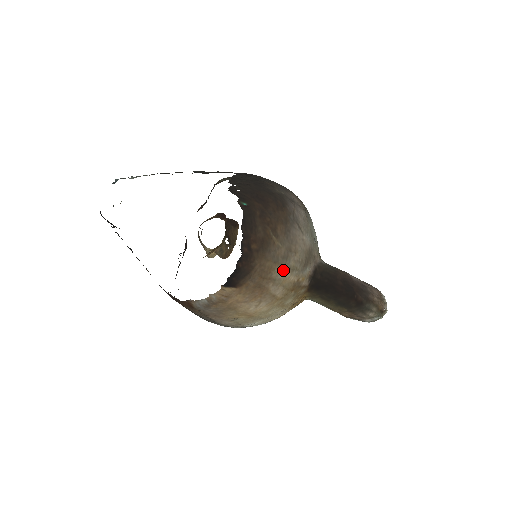
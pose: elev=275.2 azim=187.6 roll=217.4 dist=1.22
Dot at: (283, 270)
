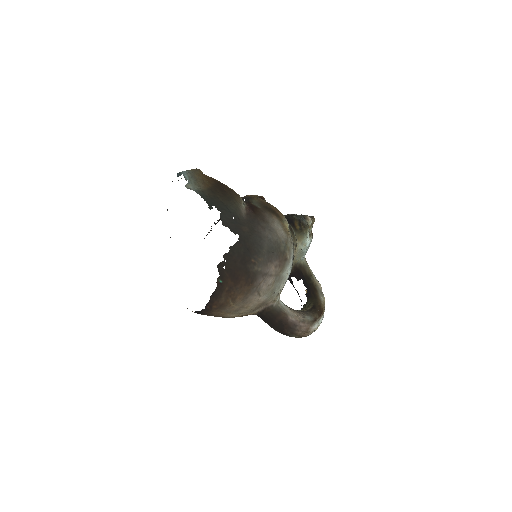
Dot at: (233, 314)
